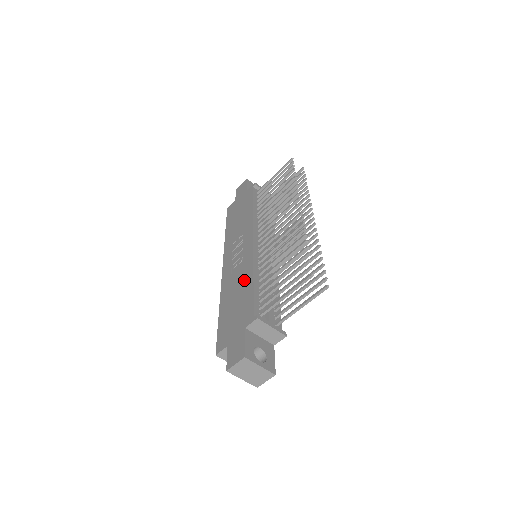
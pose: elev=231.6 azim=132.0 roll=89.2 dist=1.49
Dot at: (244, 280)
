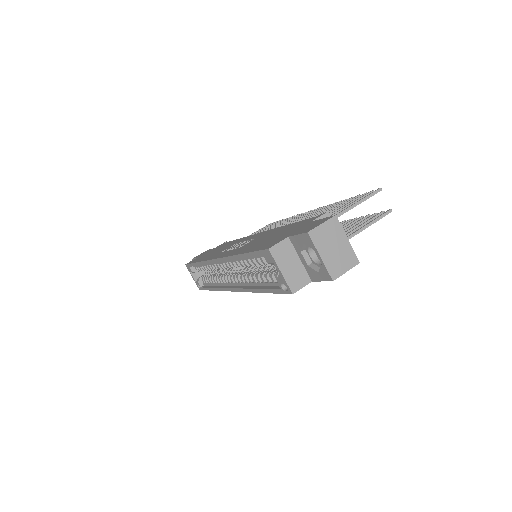
Dot at: (272, 232)
